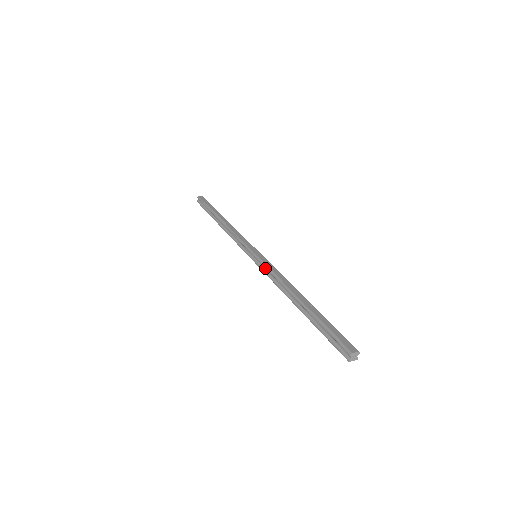
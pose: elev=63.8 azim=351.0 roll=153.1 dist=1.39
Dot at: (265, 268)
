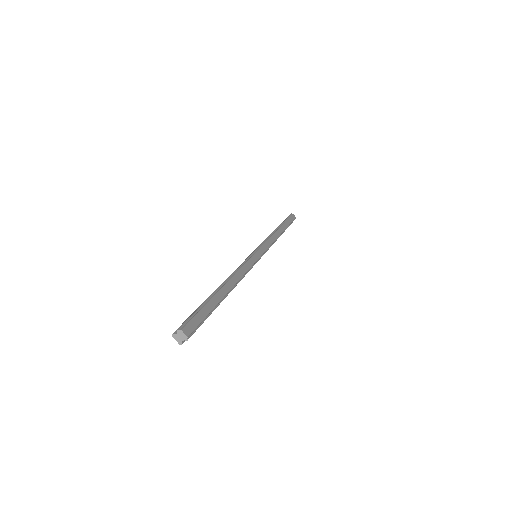
Dot at: occluded
